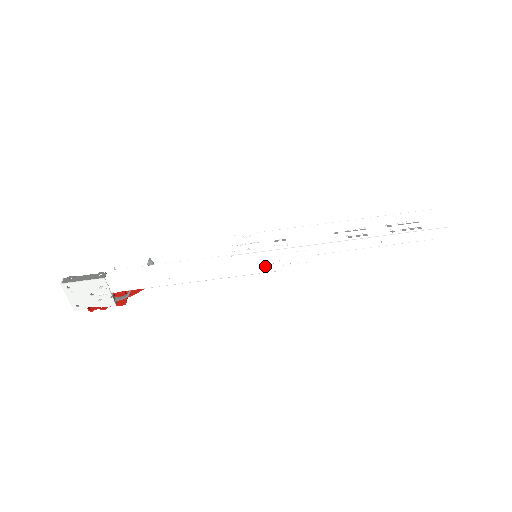
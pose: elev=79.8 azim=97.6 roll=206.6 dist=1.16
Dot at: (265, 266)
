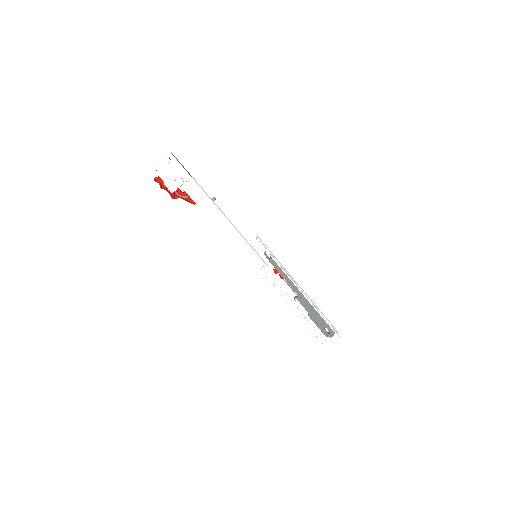
Dot at: (256, 264)
